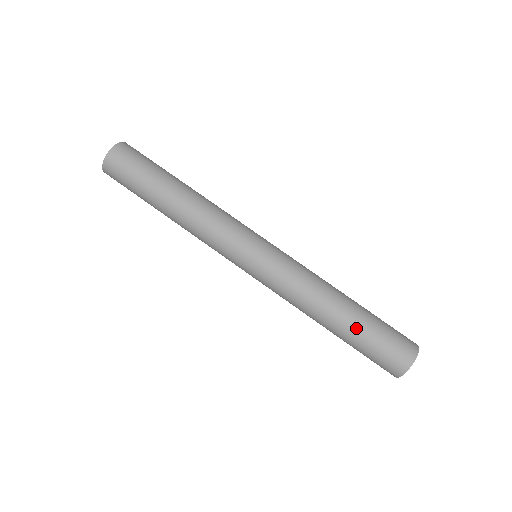
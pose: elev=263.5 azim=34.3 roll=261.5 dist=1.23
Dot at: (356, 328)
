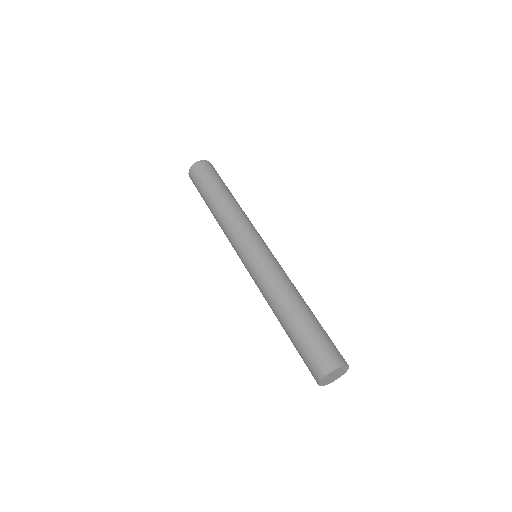
Dot at: (293, 331)
